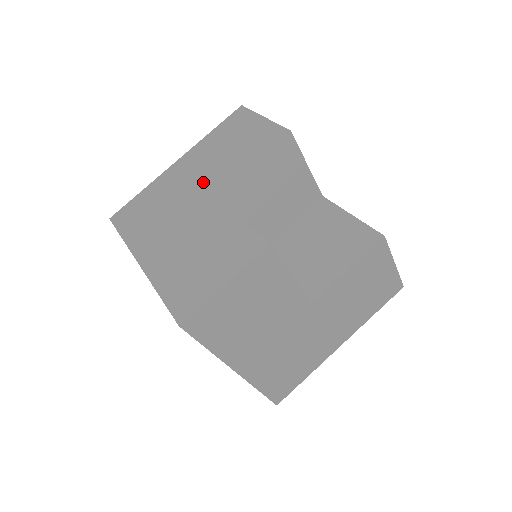
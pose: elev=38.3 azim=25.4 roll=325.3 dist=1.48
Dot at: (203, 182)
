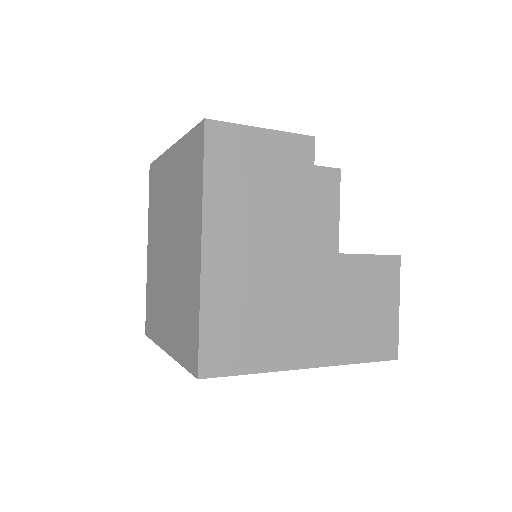
Dot at: occluded
